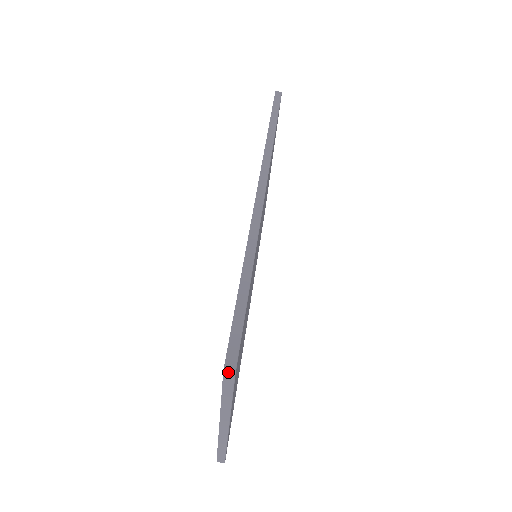
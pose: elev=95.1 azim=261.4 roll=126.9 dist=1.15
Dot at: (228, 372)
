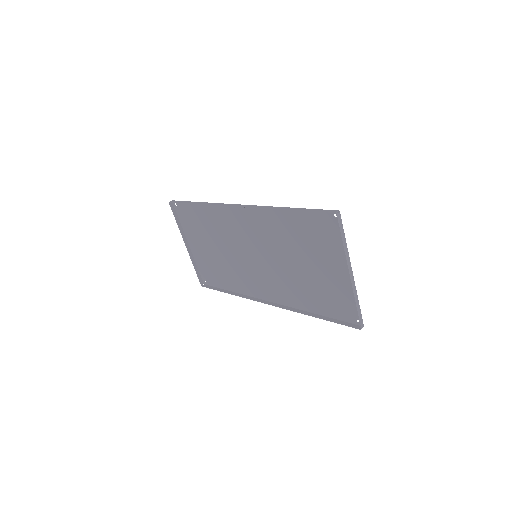
Dot at: (338, 213)
